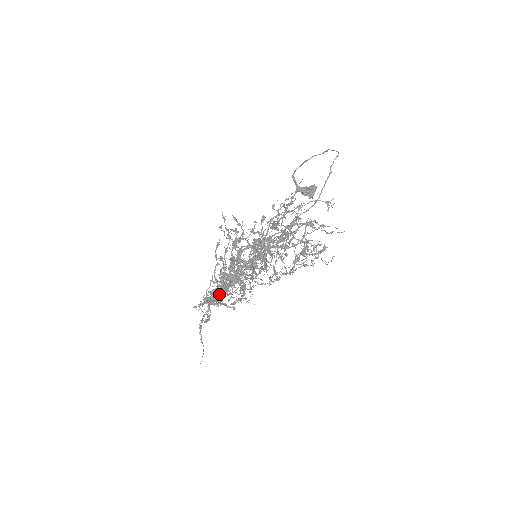
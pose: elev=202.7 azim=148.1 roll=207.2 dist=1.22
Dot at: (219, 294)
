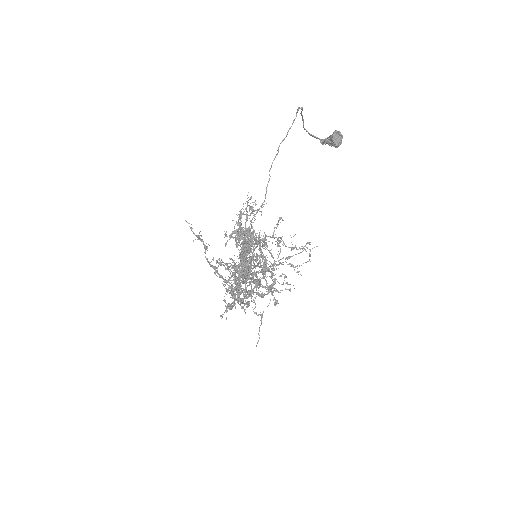
Dot at: occluded
